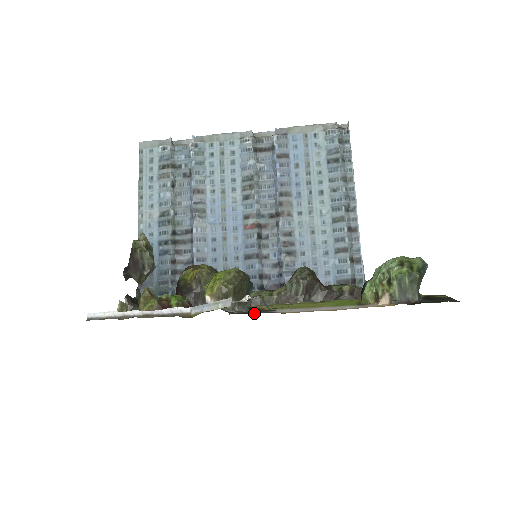
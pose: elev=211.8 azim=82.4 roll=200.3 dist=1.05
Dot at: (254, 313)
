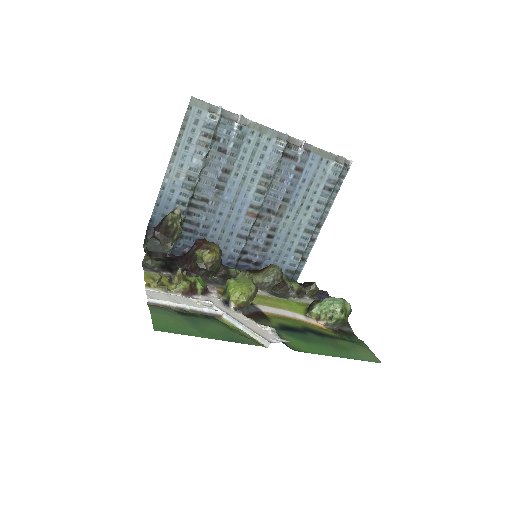
Dot at: (252, 312)
